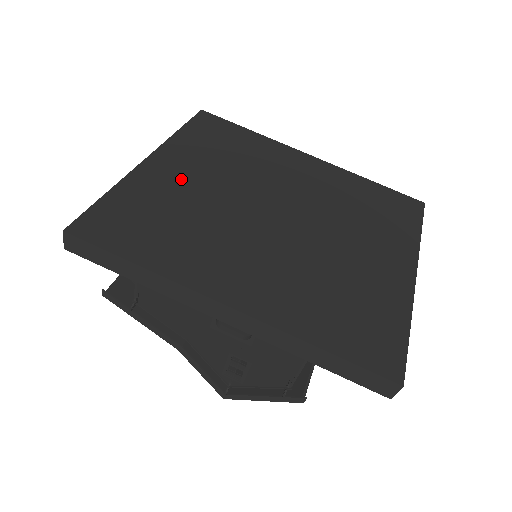
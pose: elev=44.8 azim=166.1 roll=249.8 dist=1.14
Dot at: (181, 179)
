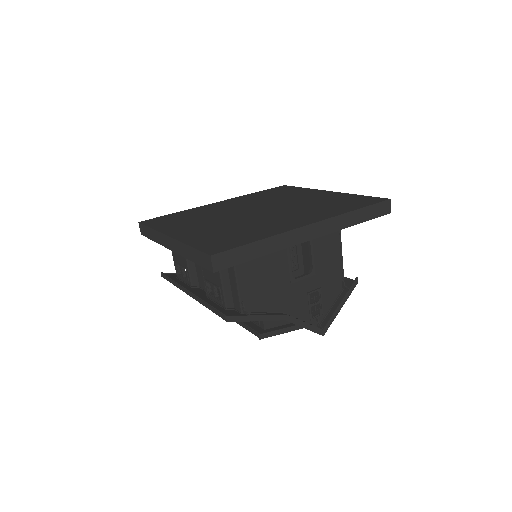
Dot at: (200, 229)
